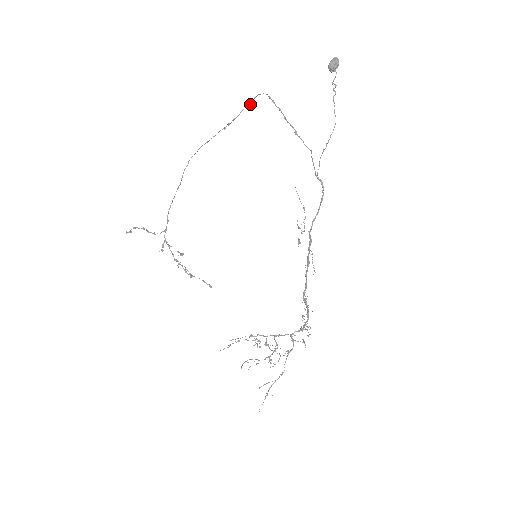
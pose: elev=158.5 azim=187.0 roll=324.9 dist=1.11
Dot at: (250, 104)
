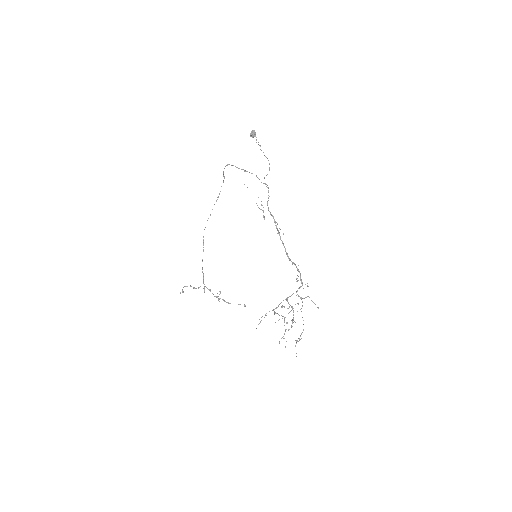
Dot at: (223, 180)
